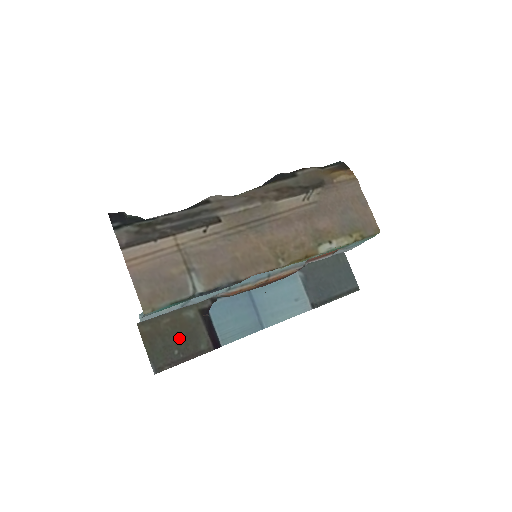
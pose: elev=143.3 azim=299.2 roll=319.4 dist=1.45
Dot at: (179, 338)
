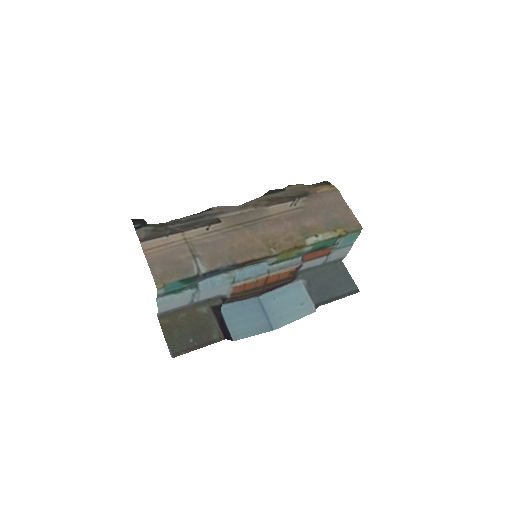
Dot at: (194, 329)
